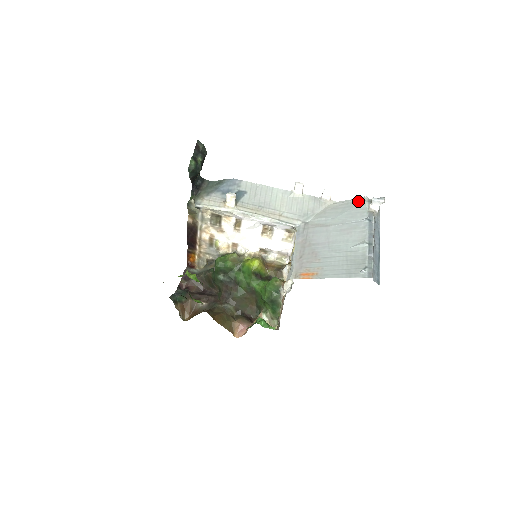
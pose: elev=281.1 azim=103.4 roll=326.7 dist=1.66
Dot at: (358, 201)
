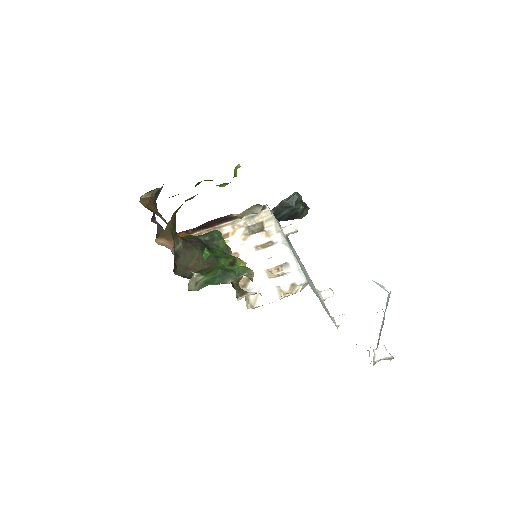
Dot at: occluded
